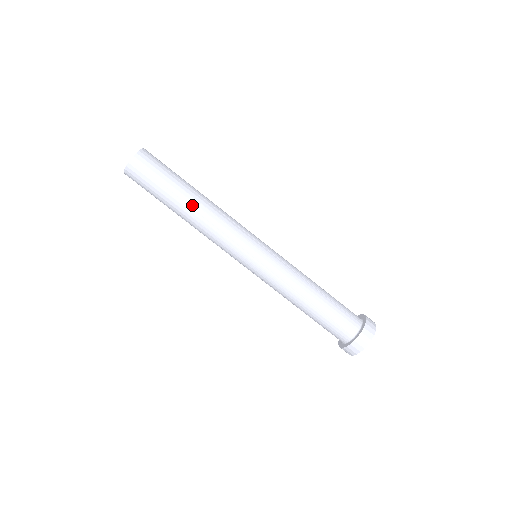
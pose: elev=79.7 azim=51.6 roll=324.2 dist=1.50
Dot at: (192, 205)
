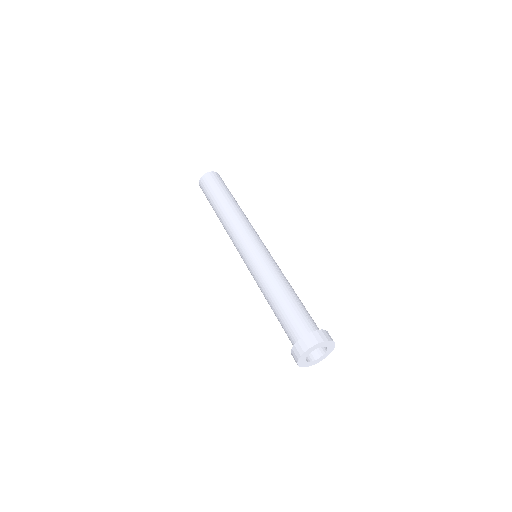
Dot at: (227, 205)
